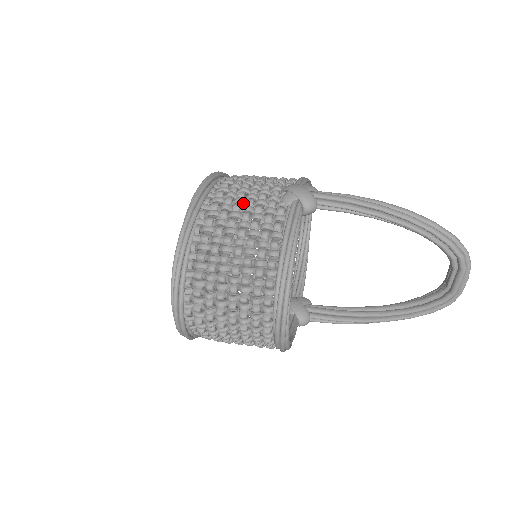
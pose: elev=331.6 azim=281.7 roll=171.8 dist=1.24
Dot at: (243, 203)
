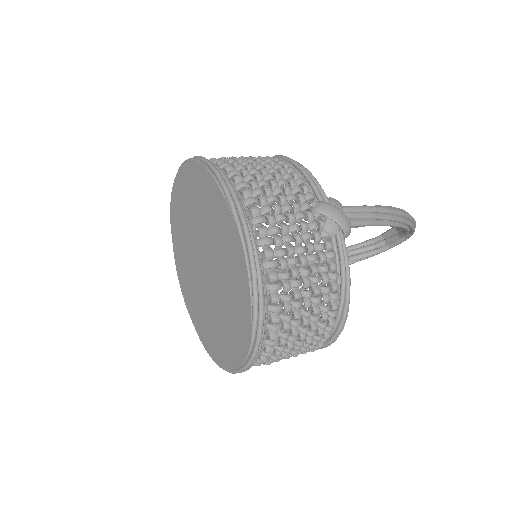
Dot at: (293, 241)
